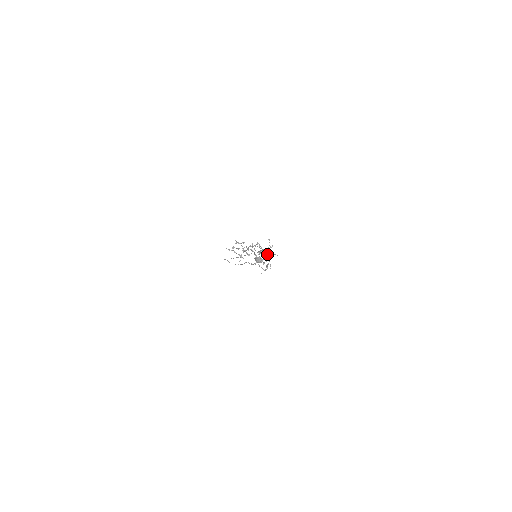
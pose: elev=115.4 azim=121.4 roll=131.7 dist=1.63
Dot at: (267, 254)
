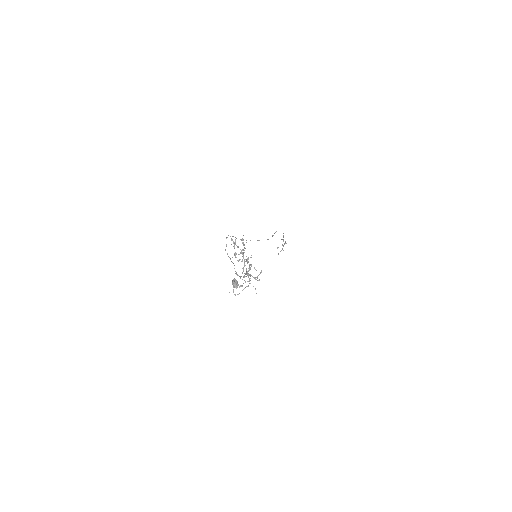
Dot at: occluded
